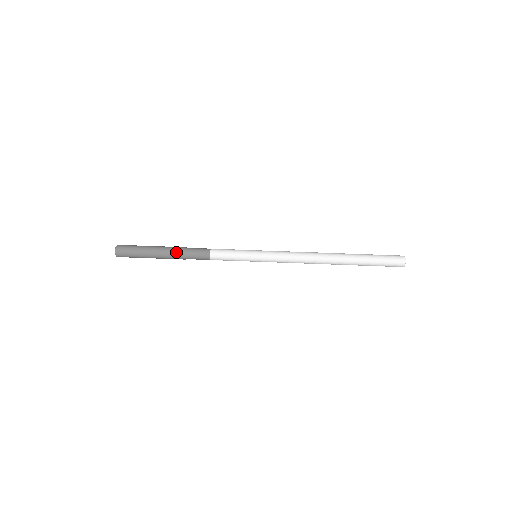
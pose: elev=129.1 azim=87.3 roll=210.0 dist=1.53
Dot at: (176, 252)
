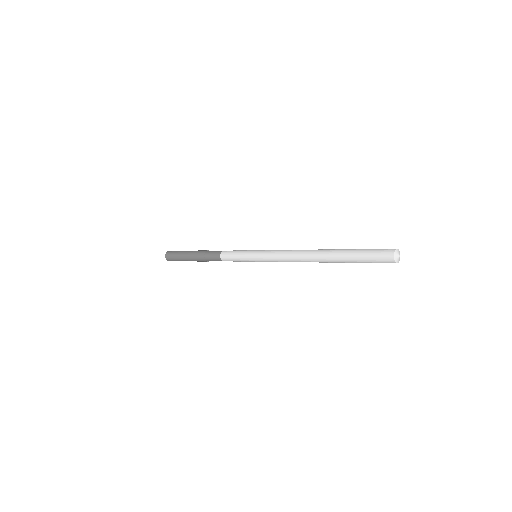
Dot at: (199, 253)
